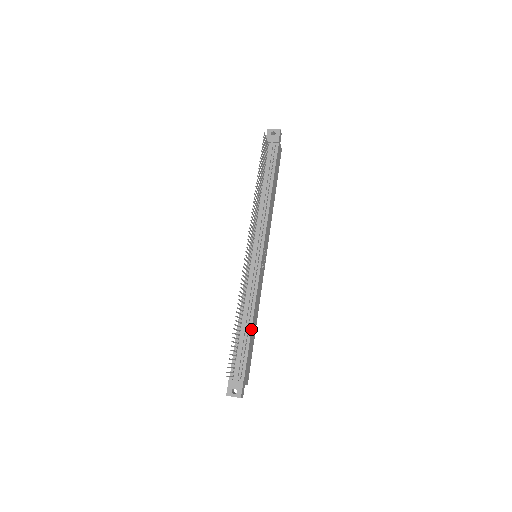
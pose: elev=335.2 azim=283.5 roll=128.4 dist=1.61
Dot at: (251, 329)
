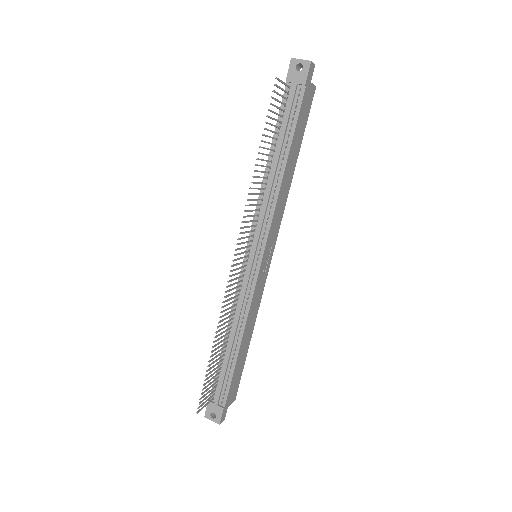
Dot at: (238, 352)
